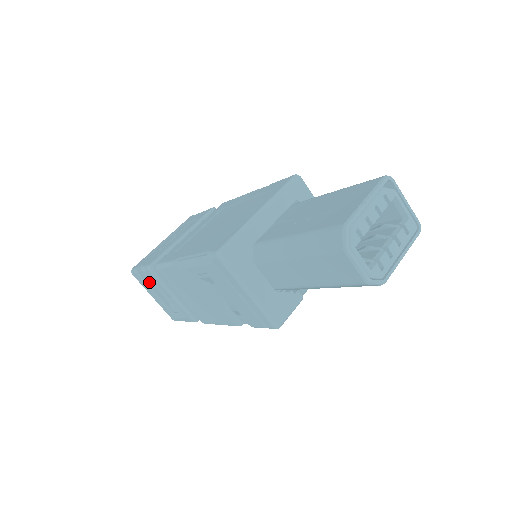
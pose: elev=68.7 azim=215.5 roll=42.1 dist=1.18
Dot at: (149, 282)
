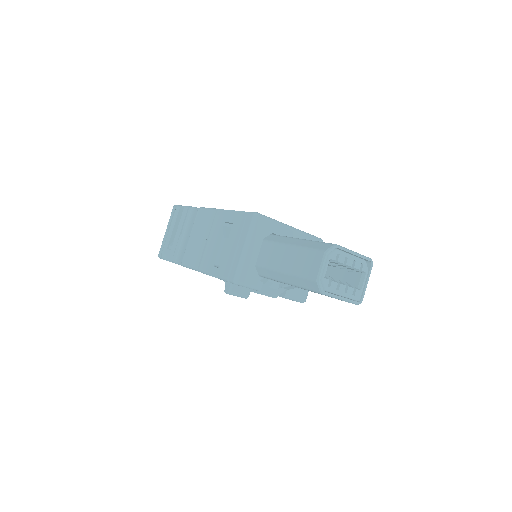
Dot at: (178, 219)
